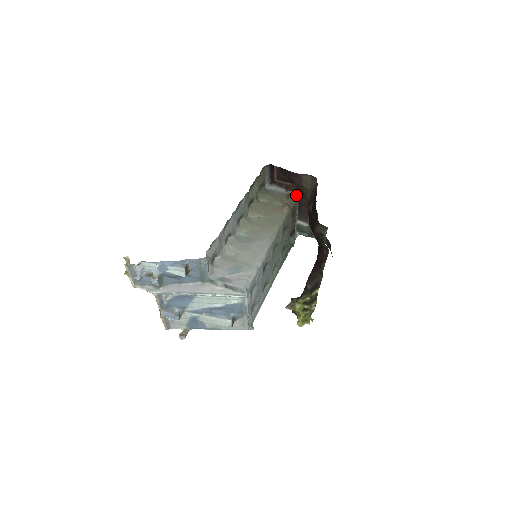
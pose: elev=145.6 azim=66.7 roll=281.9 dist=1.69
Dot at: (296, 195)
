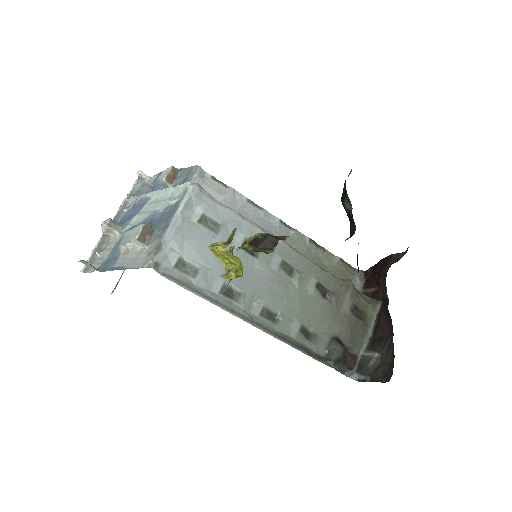
Dot at: (379, 301)
